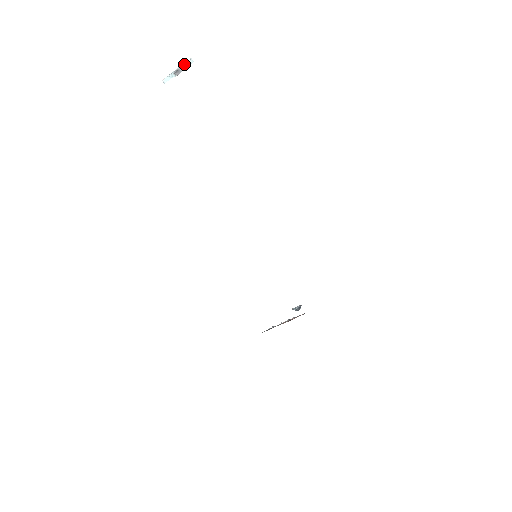
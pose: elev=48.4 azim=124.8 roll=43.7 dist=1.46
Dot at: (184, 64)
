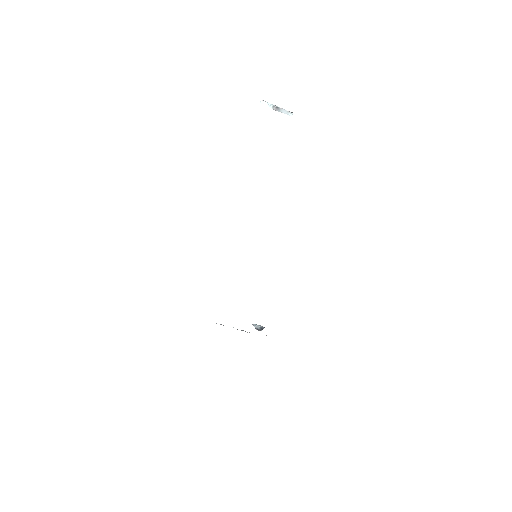
Dot at: (285, 110)
